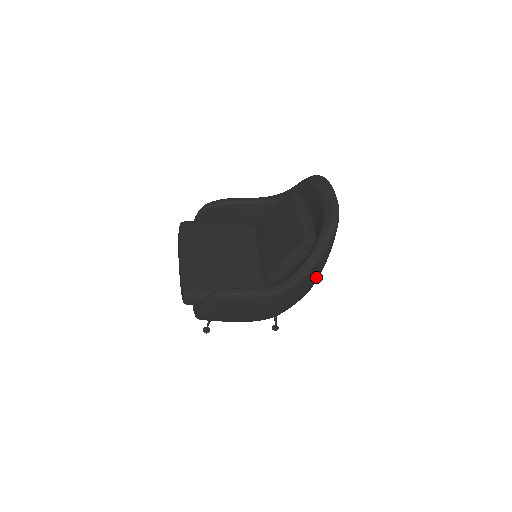
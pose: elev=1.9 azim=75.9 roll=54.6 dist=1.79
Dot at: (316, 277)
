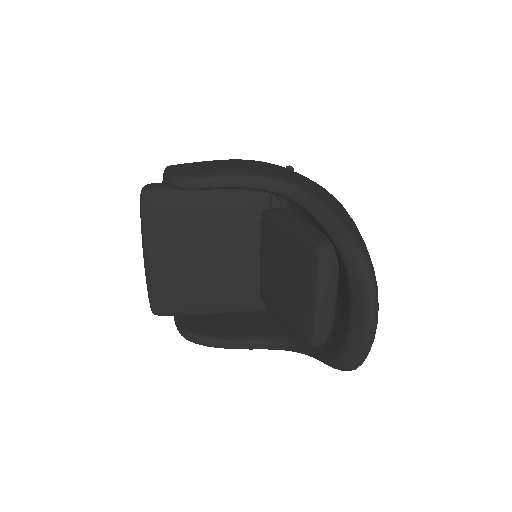
Dot at: occluded
